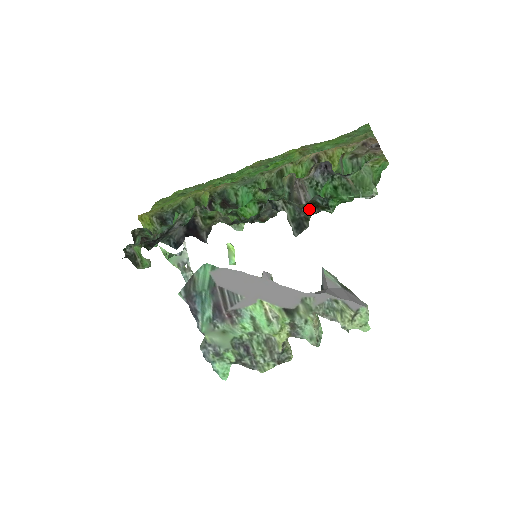
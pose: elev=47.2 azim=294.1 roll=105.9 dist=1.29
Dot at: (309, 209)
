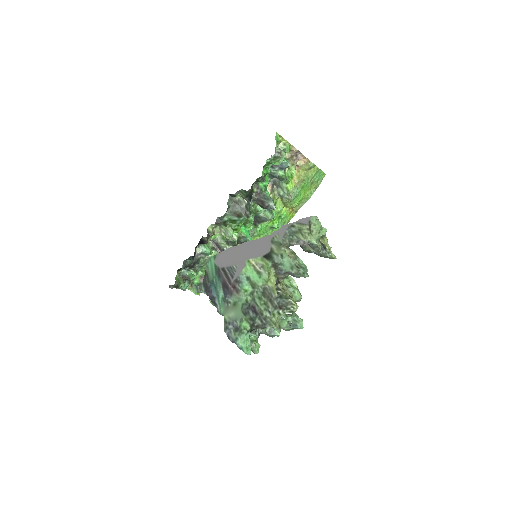
Dot at: (253, 186)
